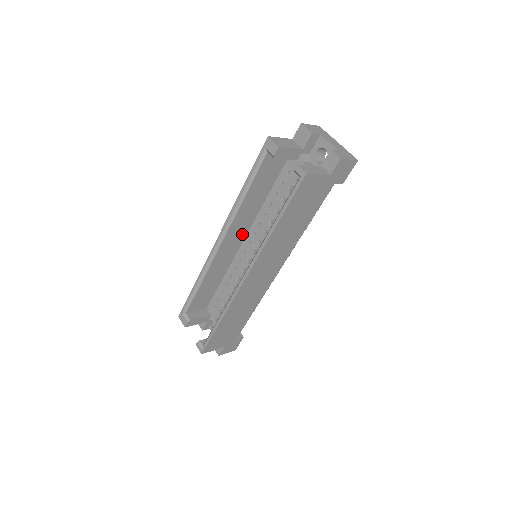
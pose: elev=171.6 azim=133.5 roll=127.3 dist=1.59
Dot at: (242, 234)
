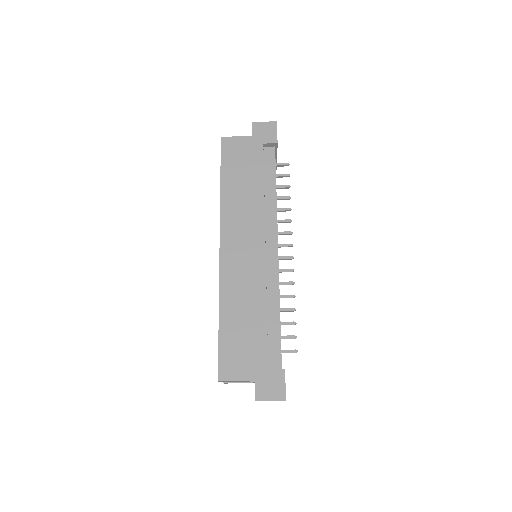
Dot at: occluded
